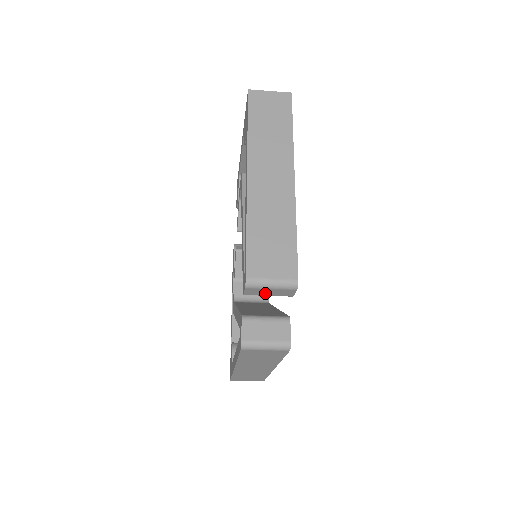
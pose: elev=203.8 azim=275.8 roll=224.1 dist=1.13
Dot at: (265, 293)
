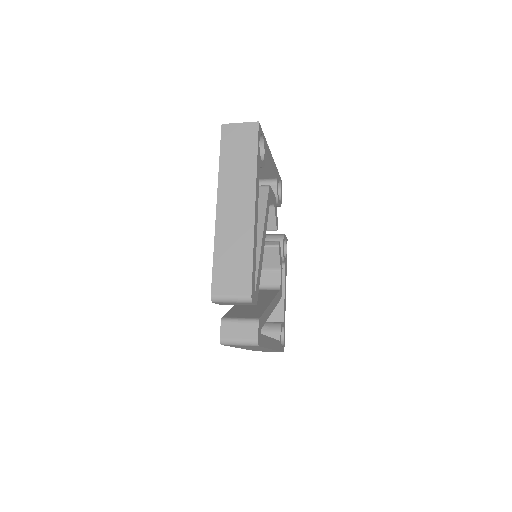
Dot at: (232, 304)
